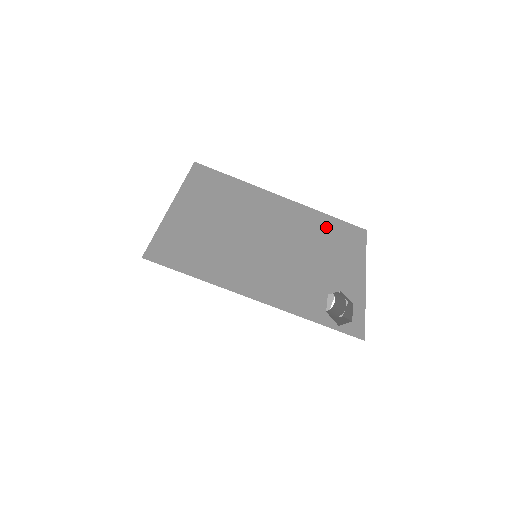
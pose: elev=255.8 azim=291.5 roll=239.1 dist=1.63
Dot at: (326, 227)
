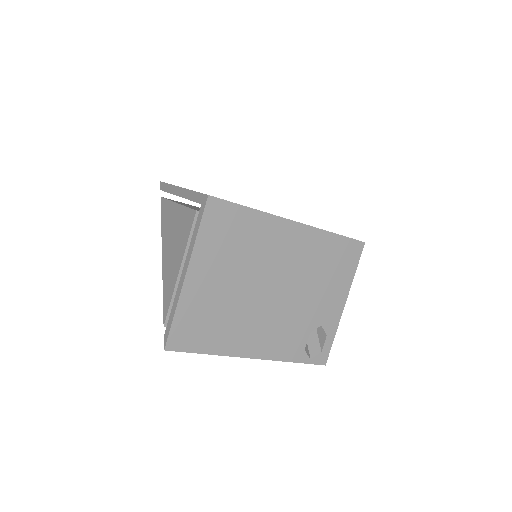
Dot at: (329, 253)
